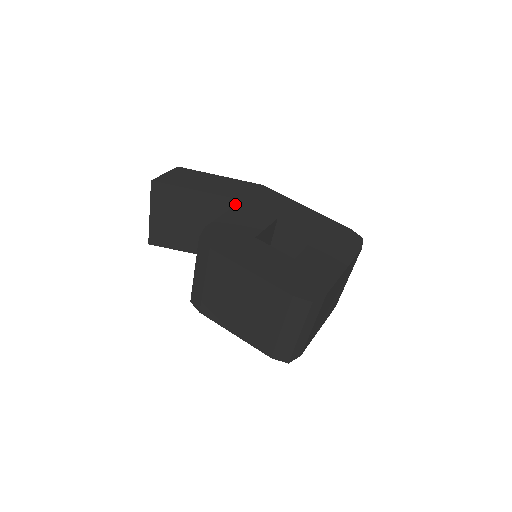
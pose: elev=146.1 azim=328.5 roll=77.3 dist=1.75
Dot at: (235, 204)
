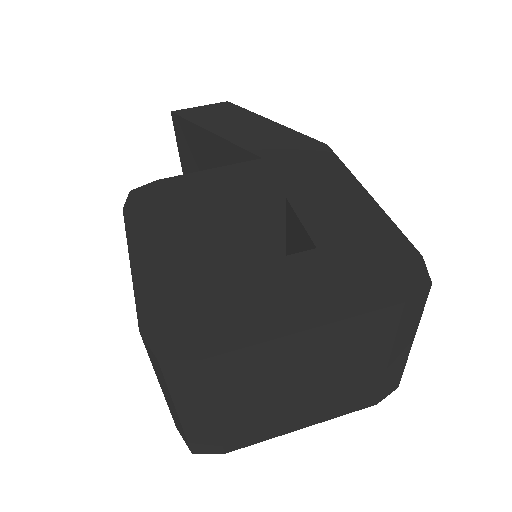
Dot at: occluded
